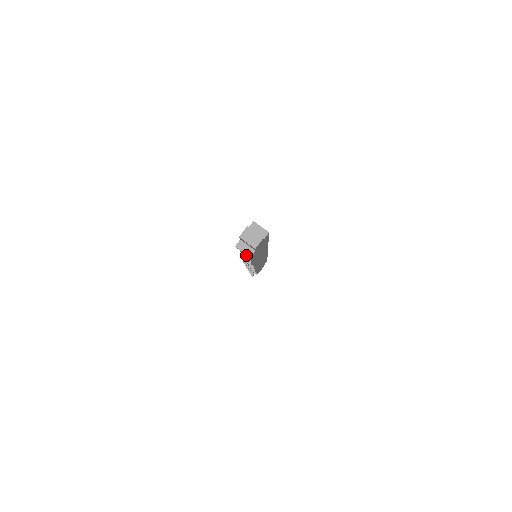
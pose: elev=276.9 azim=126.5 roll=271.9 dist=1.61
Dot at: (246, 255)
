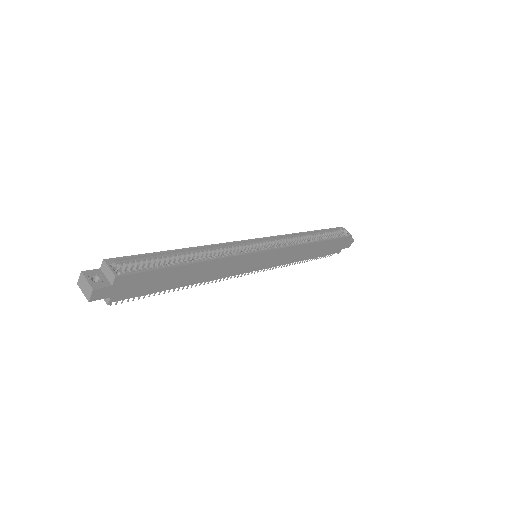
Dot at: occluded
